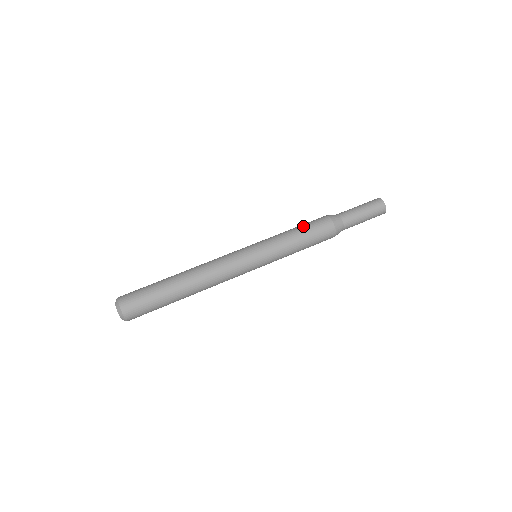
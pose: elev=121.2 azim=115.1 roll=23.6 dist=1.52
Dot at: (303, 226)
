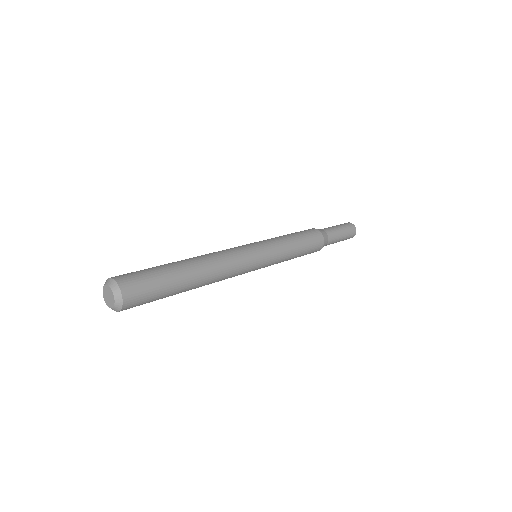
Dot at: (298, 233)
